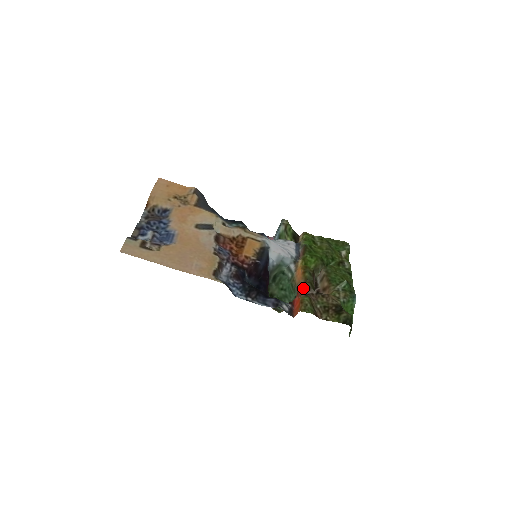
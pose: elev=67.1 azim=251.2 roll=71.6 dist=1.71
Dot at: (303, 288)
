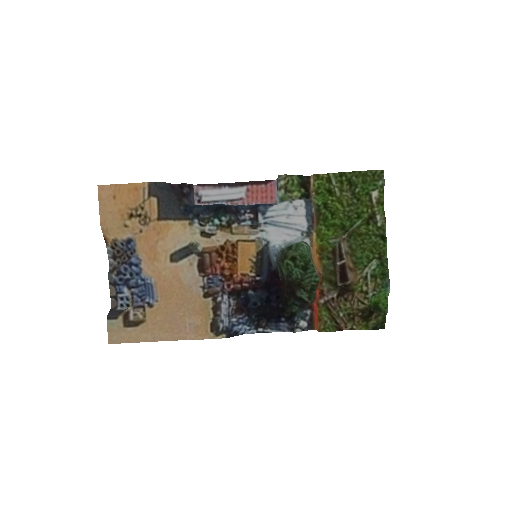
Dot at: (320, 294)
